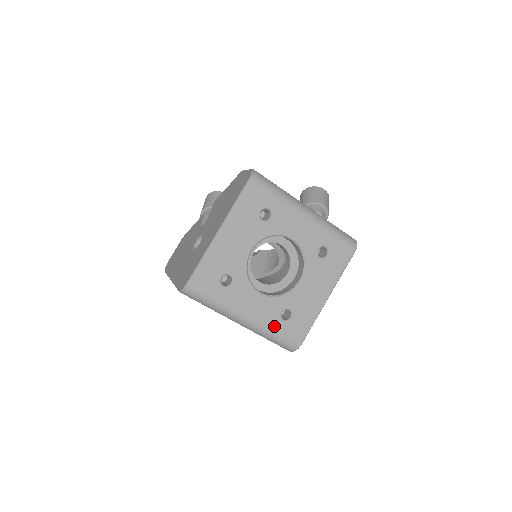
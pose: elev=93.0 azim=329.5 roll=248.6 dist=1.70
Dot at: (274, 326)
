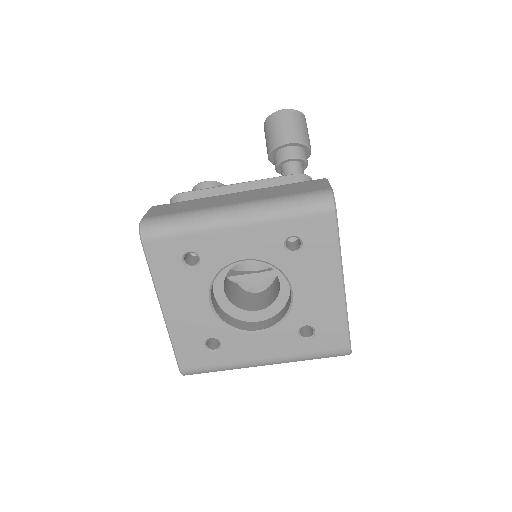
Dot at: (301, 351)
